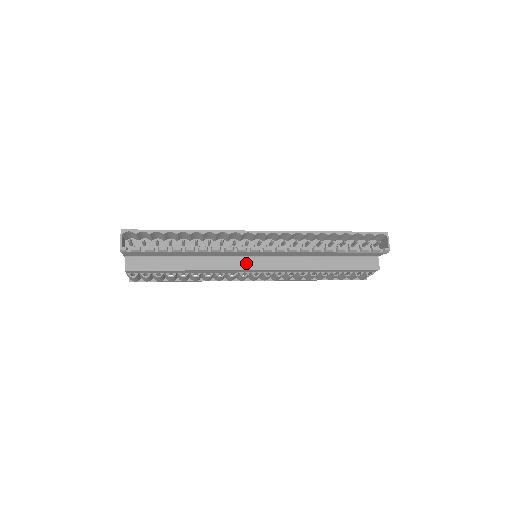
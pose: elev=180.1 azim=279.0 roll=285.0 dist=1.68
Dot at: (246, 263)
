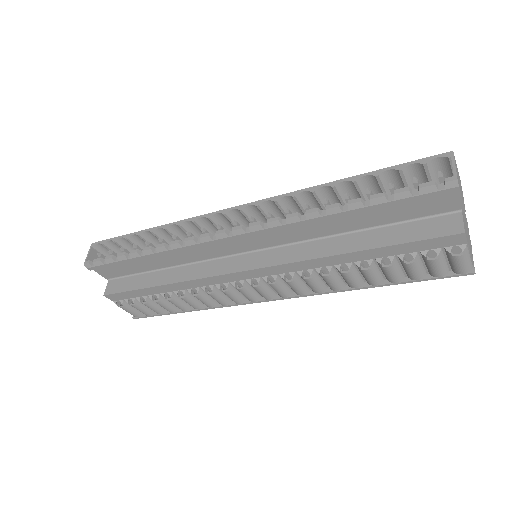
Dot at: (231, 264)
